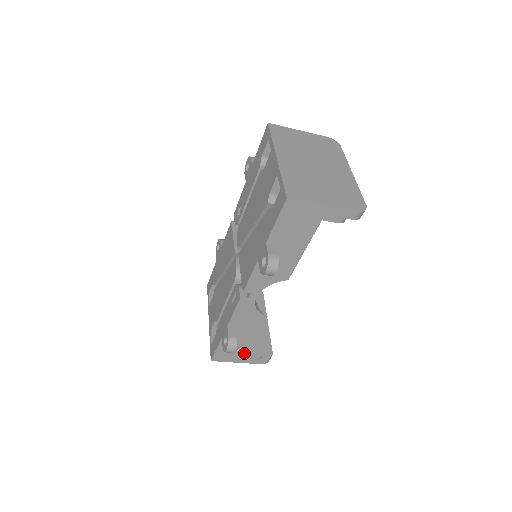
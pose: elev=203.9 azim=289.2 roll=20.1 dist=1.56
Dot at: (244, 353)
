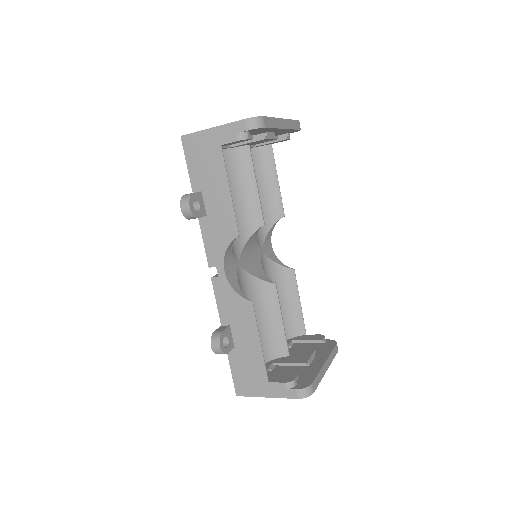
Dot at: (264, 376)
